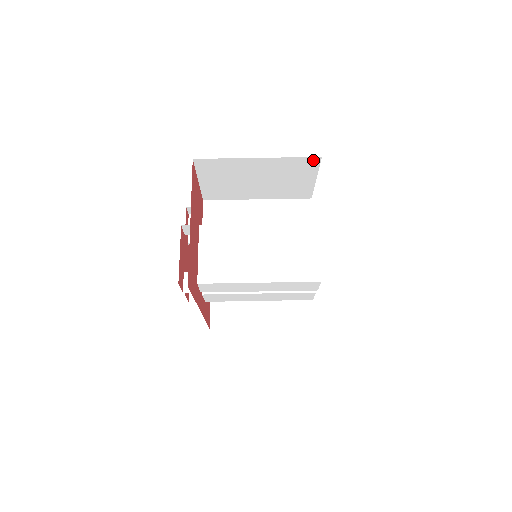
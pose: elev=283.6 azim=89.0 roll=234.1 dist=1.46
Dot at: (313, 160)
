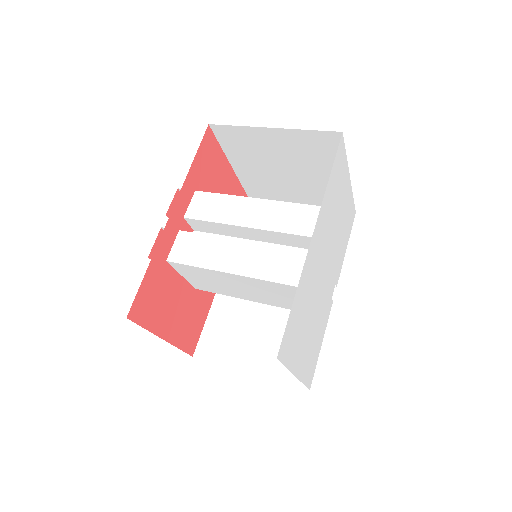
Dot at: occluded
